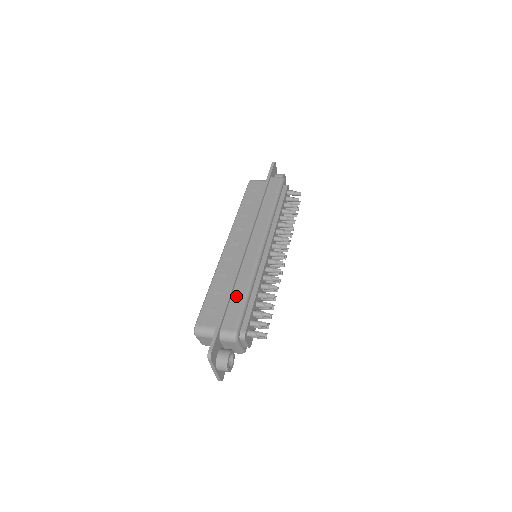
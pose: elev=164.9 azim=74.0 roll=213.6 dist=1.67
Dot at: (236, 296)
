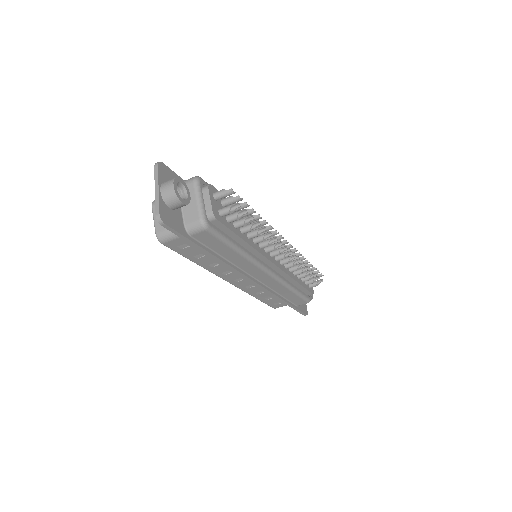
Dot at: occluded
